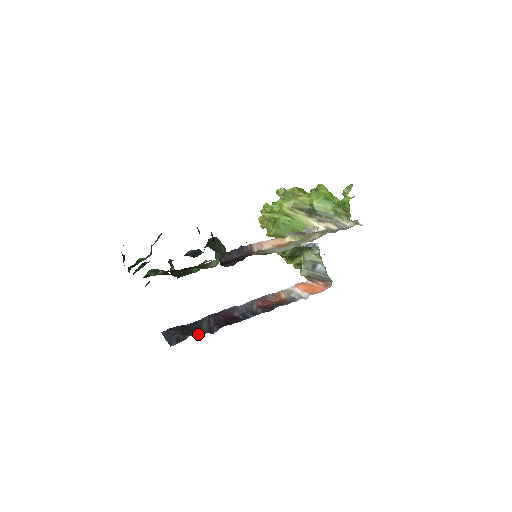
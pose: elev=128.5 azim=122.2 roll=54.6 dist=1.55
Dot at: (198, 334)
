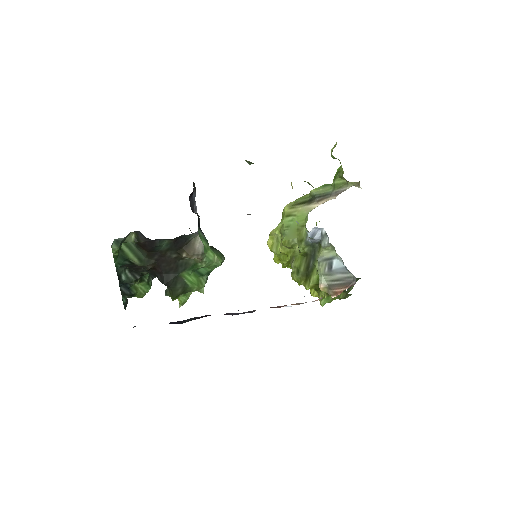
Dot at: occluded
